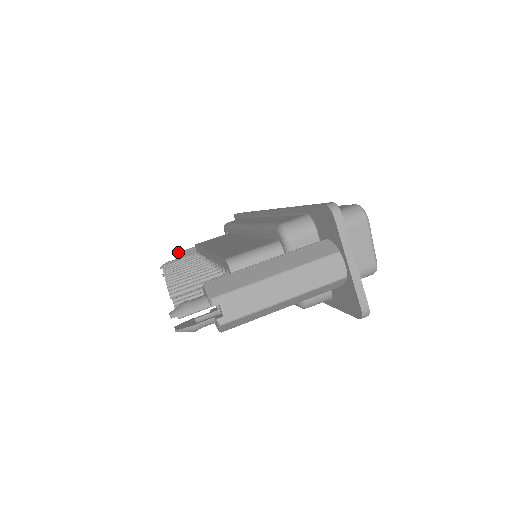
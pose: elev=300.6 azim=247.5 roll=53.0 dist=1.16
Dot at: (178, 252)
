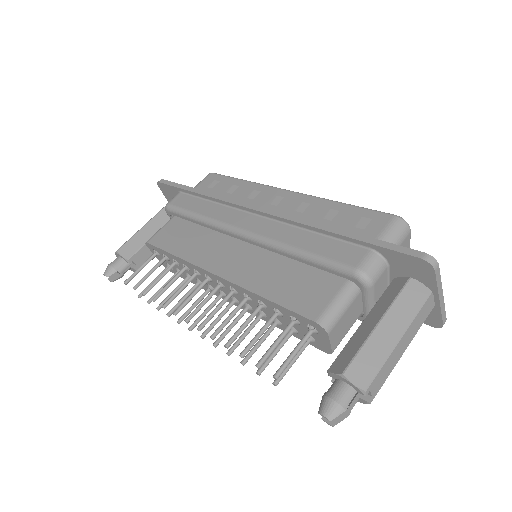
Dot at: (118, 250)
